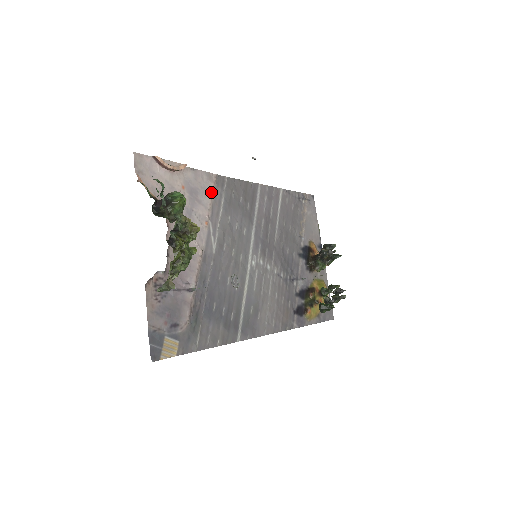
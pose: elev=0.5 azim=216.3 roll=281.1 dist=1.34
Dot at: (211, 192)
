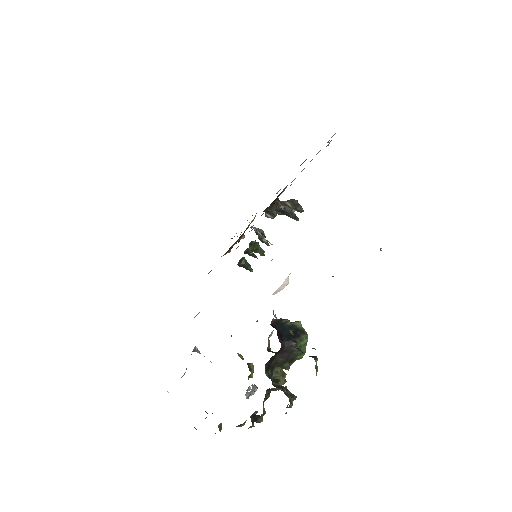
Dot at: occluded
